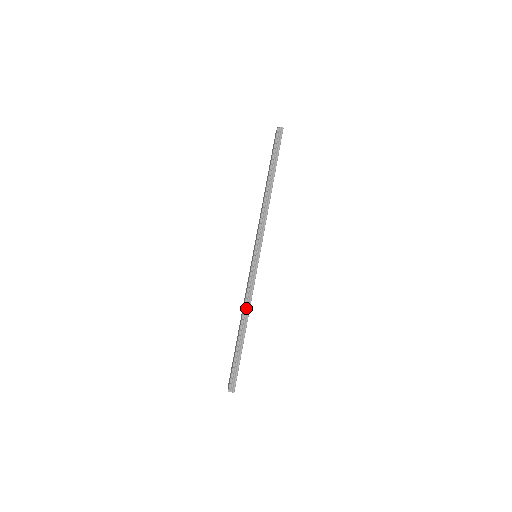
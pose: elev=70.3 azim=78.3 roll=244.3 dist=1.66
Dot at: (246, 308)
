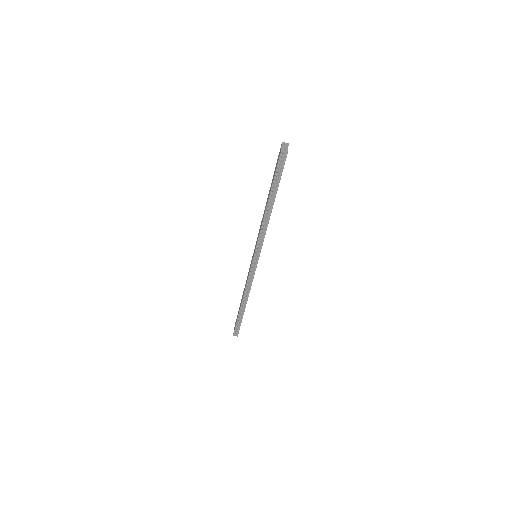
Dot at: (246, 293)
